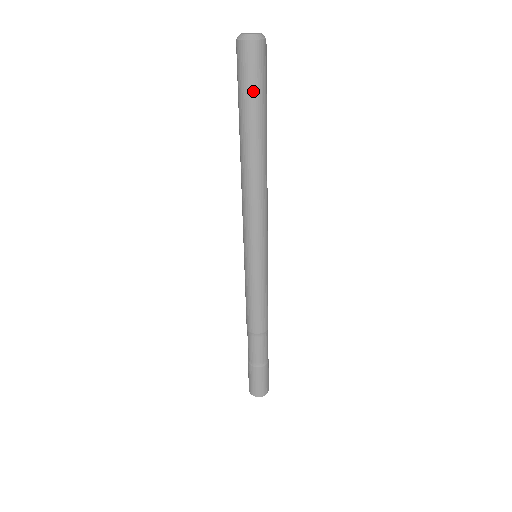
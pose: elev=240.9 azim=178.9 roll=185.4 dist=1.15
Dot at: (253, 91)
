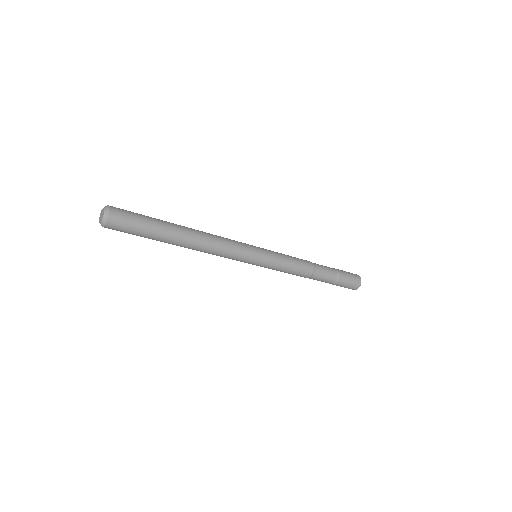
Dot at: (142, 226)
